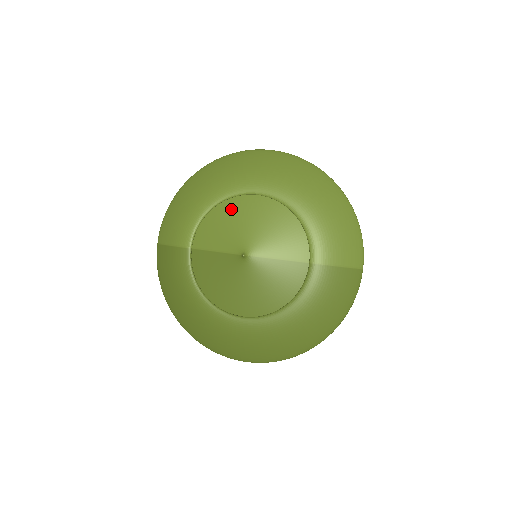
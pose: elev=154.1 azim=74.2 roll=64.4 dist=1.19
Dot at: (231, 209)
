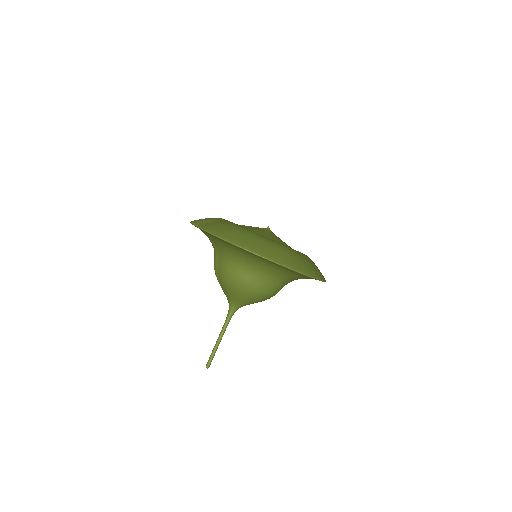
Dot at: occluded
